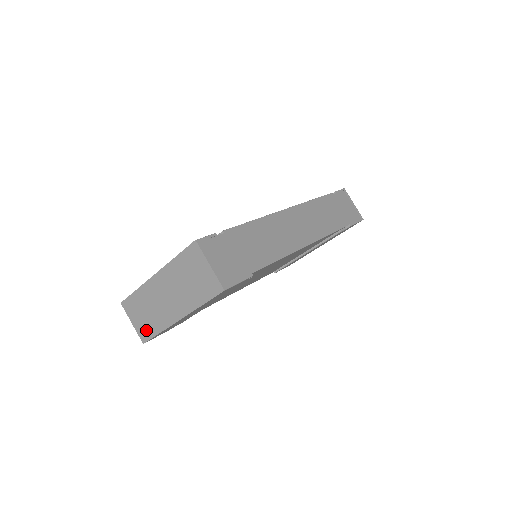
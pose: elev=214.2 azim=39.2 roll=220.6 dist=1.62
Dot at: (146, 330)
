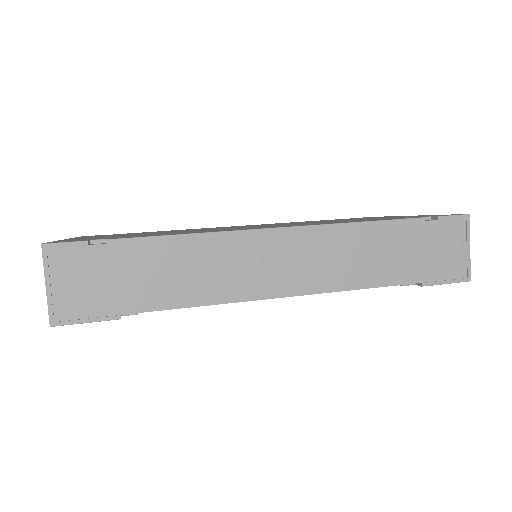
Dot at: occluded
